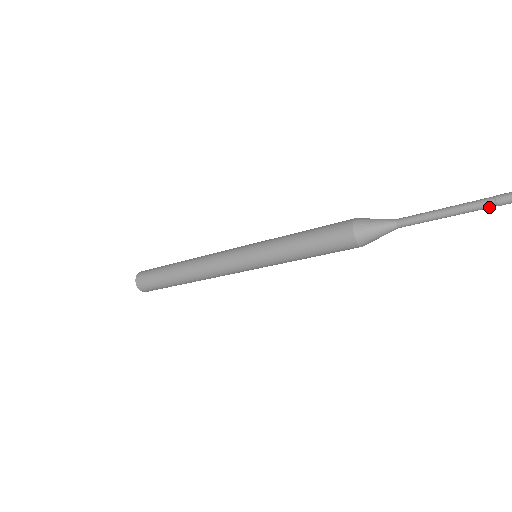
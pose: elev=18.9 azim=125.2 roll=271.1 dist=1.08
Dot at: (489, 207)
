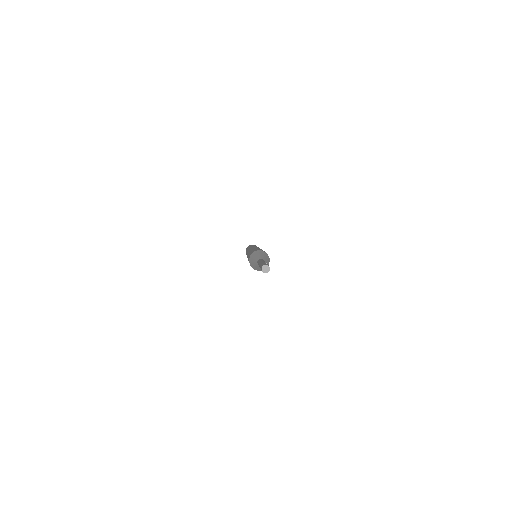
Dot at: occluded
